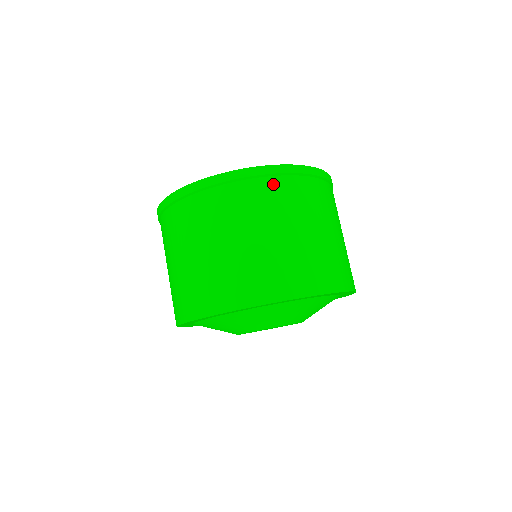
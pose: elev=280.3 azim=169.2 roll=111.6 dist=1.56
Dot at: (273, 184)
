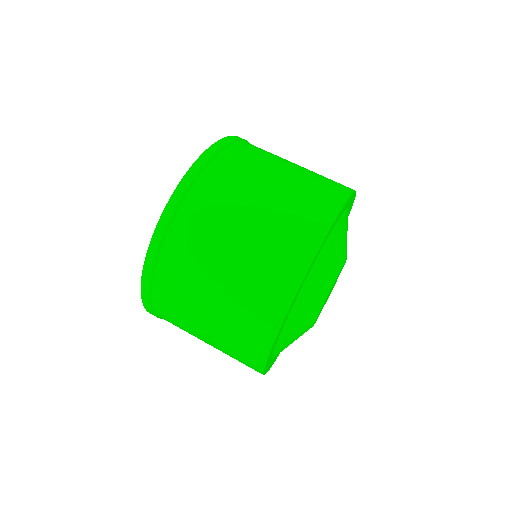
Dot at: (169, 252)
